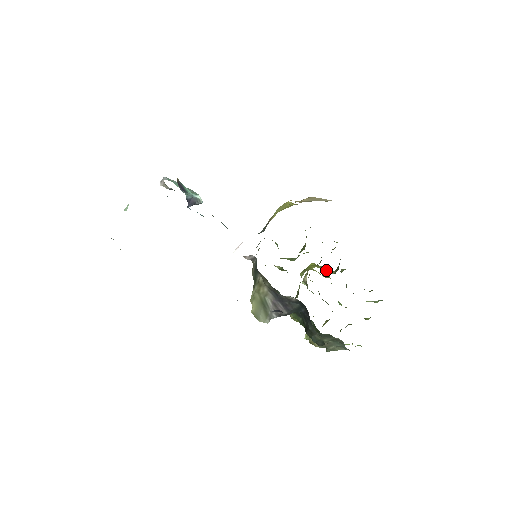
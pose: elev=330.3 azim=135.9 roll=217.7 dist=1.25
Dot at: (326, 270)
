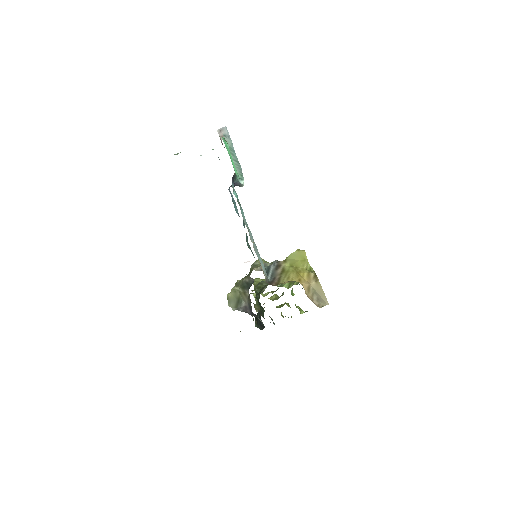
Dot at: occluded
